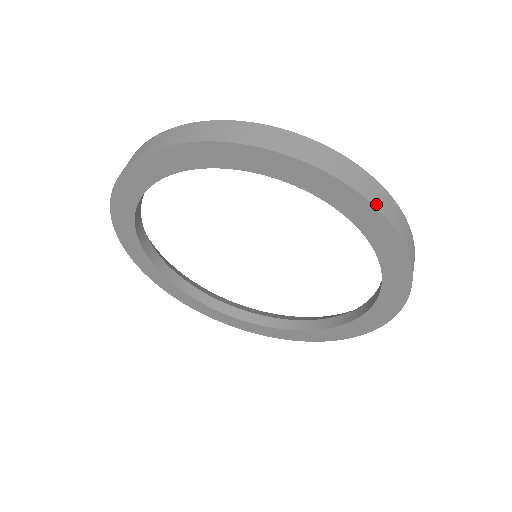
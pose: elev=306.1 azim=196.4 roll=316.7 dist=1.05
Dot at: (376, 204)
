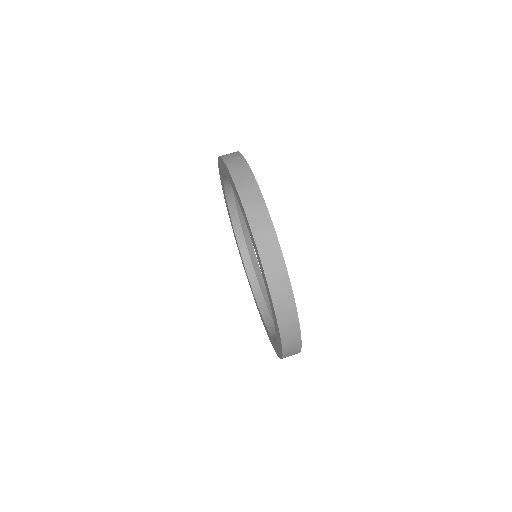
Dot at: (277, 311)
